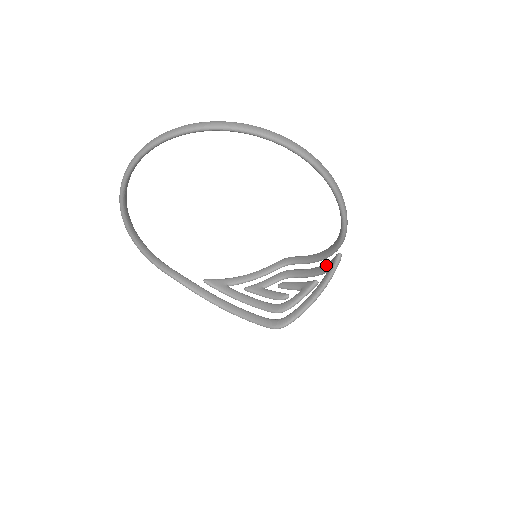
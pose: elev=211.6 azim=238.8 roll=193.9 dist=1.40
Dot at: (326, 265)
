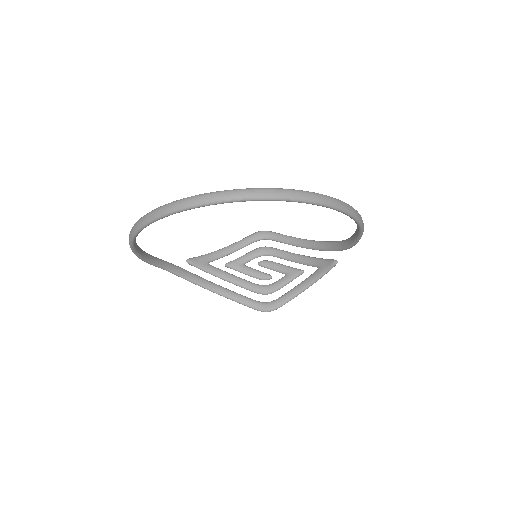
Dot at: (316, 262)
